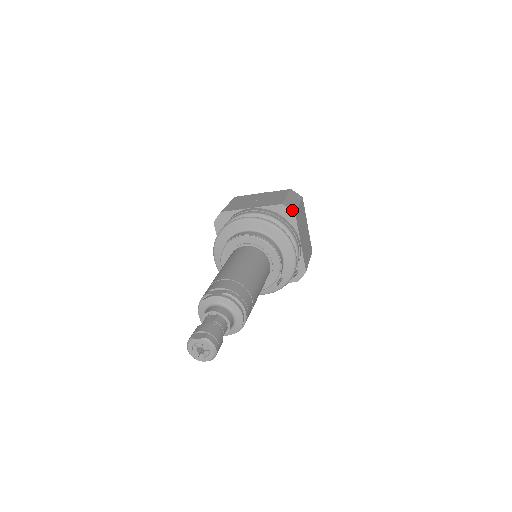
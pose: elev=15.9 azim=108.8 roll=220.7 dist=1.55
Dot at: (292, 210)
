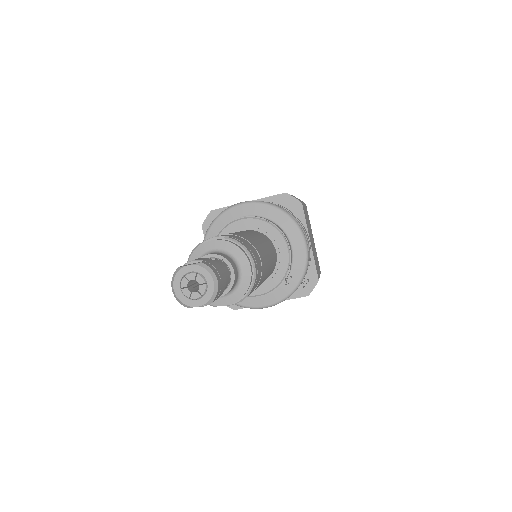
Dot at: (298, 200)
